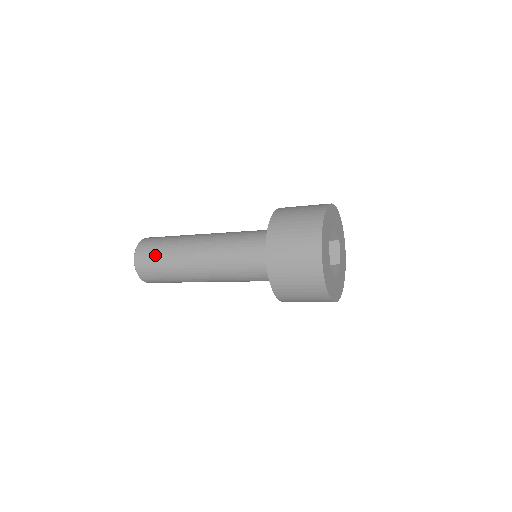
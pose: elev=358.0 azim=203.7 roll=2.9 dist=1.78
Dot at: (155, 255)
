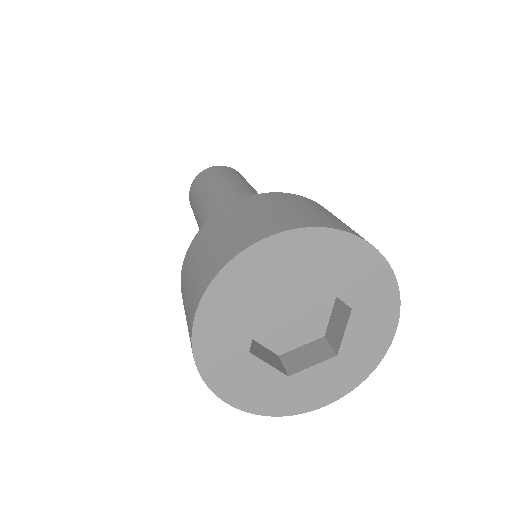
Dot at: (195, 193)
